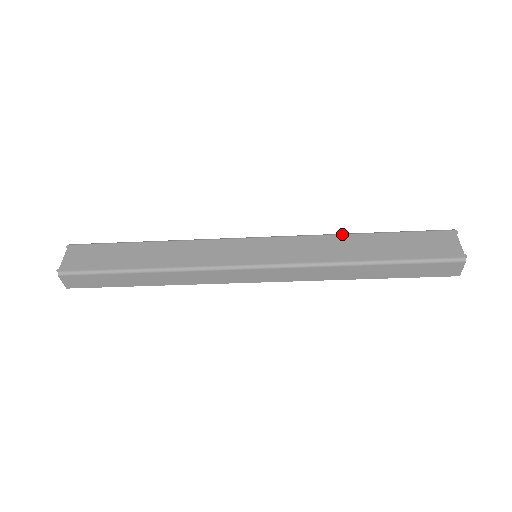
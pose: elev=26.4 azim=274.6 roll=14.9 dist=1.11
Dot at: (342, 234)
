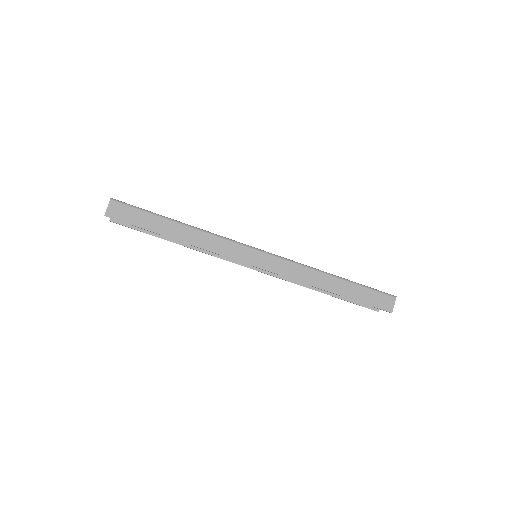
Dot at: occluded
